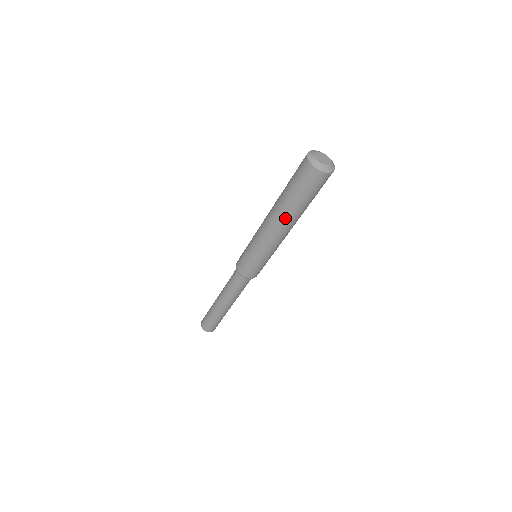
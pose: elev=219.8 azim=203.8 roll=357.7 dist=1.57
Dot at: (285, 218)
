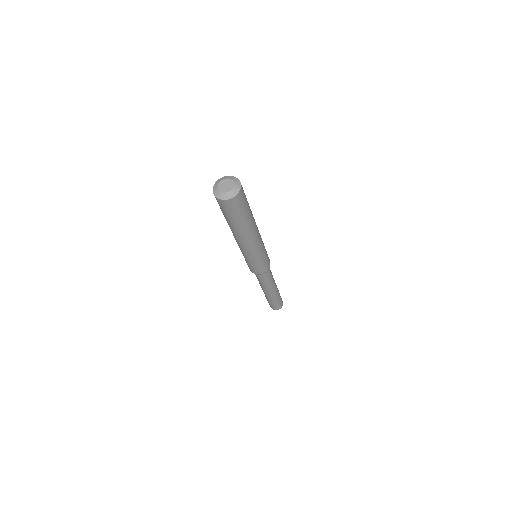
Dot at: (232, 231)
